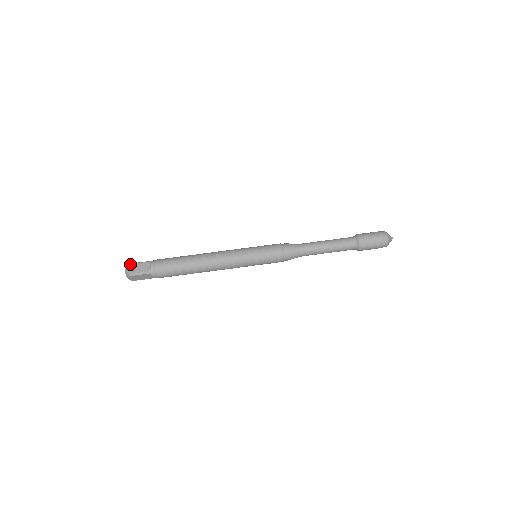
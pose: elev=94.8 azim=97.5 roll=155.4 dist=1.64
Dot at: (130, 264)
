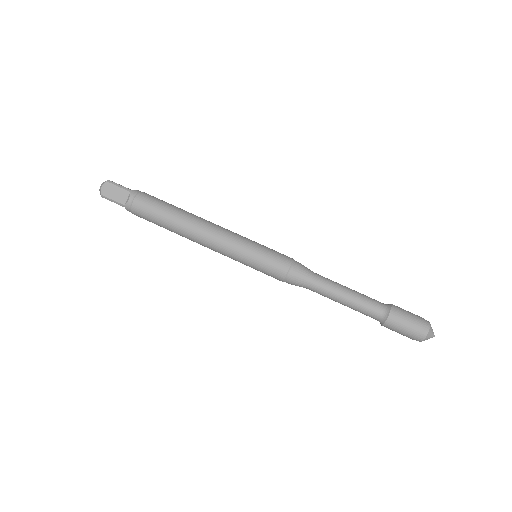
Dot at: (108, 182)
